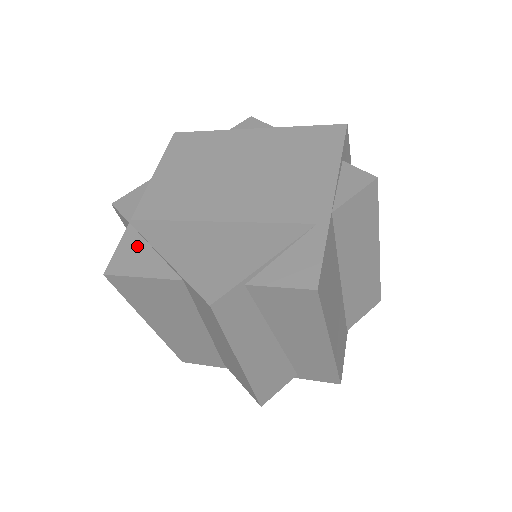
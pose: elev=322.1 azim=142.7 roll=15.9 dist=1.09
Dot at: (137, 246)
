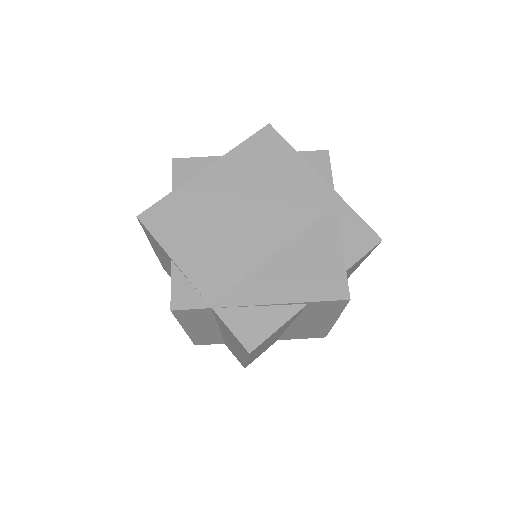
Dot at: (245, 316)
